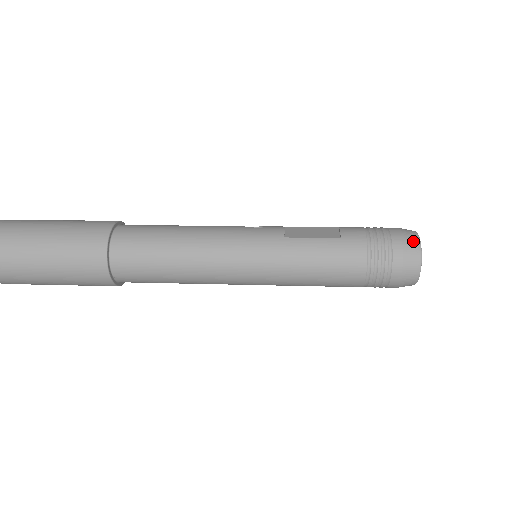
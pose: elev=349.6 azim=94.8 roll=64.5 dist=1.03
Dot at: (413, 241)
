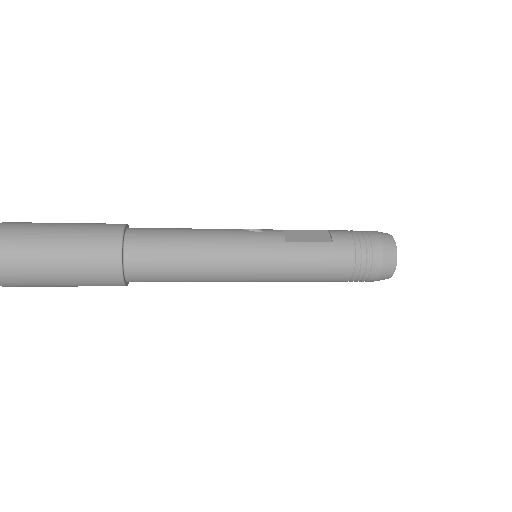
Dot at: (391, 245)
